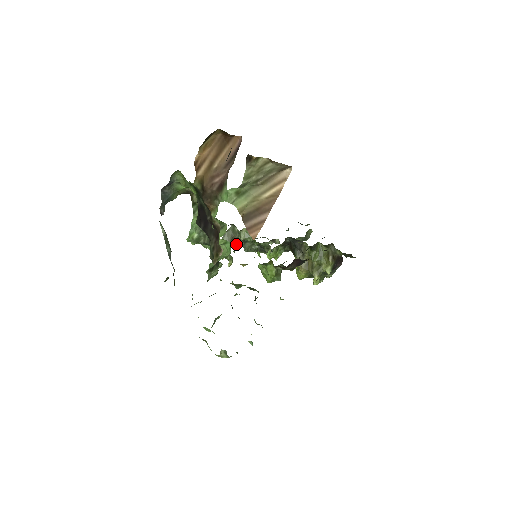
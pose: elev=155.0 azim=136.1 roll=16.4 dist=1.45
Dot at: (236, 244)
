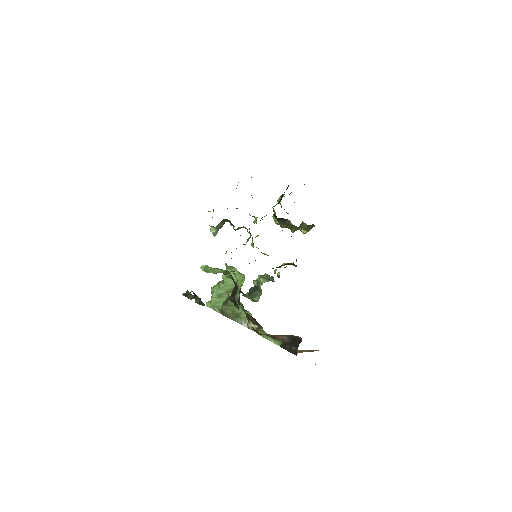
Dot at: occluded
